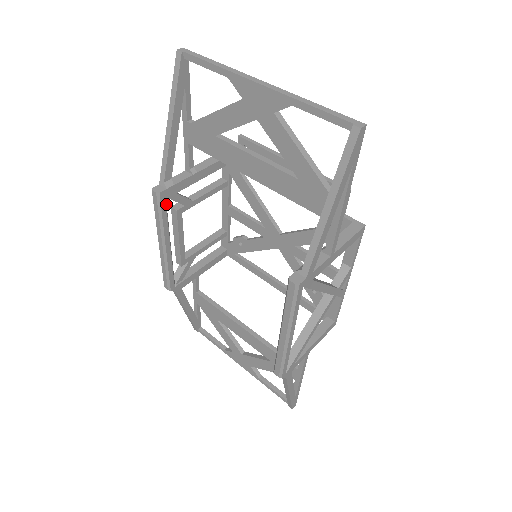
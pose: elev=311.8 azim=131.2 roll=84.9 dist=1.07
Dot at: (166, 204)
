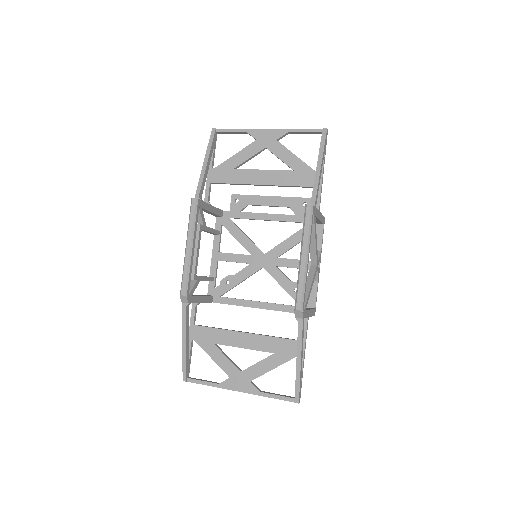
Dot at: (198, 212)
